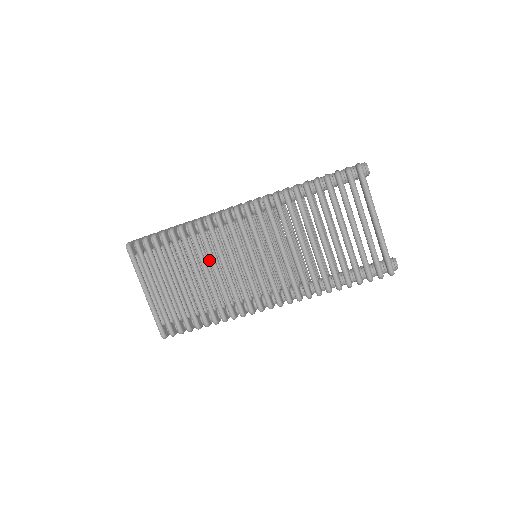
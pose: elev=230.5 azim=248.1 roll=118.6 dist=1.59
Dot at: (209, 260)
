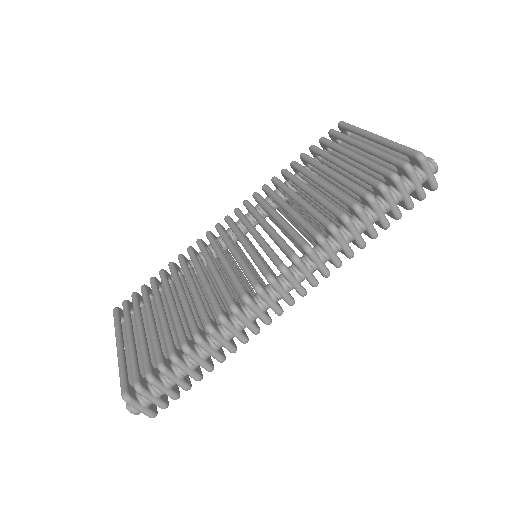
Dot at: (204, 292)
